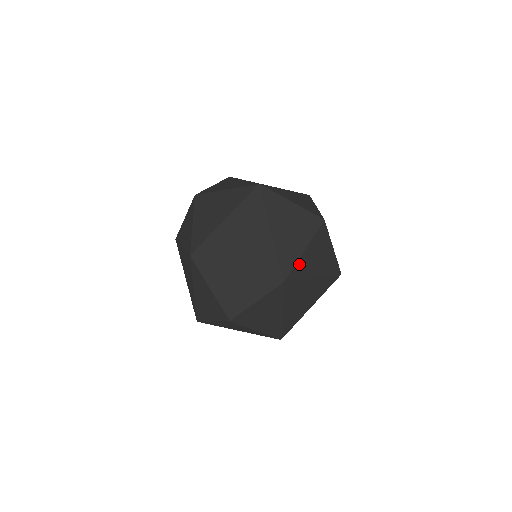
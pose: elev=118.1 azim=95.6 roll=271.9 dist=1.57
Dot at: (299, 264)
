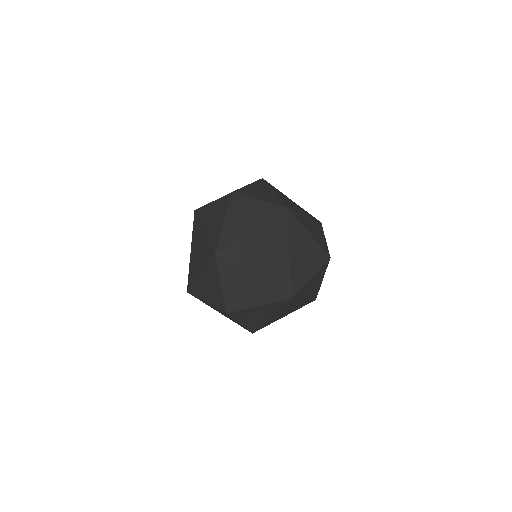
Dot at: occluded
